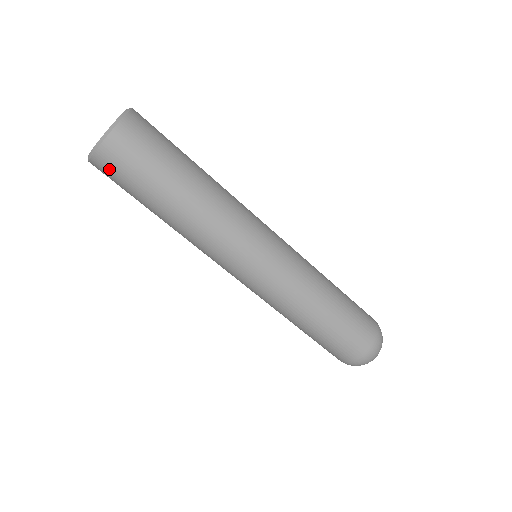
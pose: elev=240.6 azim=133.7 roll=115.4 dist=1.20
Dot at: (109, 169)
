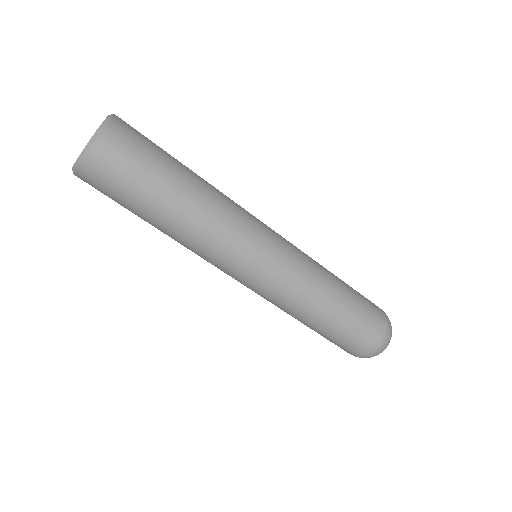
Dot at: occluded
